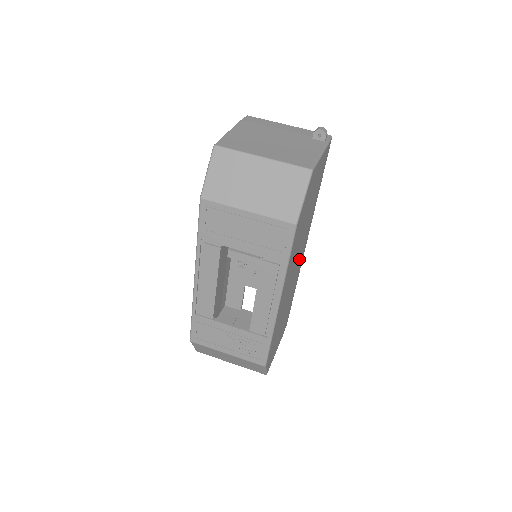
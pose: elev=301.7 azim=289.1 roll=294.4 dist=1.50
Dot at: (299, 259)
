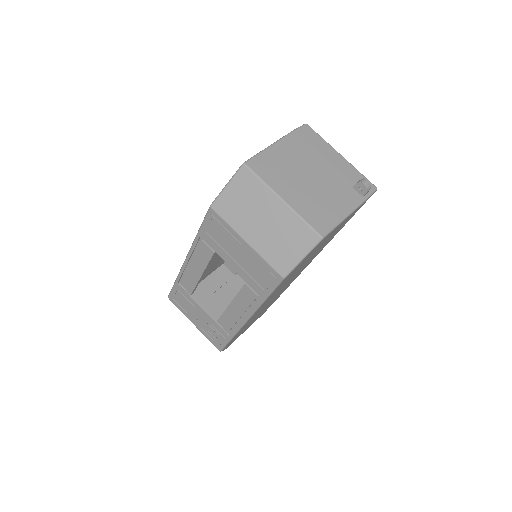
Dot at: (294, 277)
